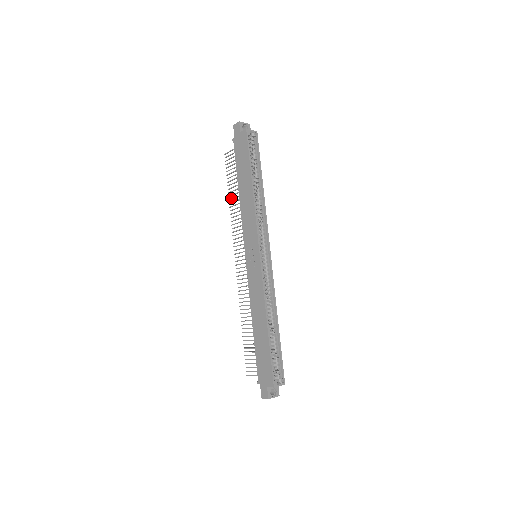
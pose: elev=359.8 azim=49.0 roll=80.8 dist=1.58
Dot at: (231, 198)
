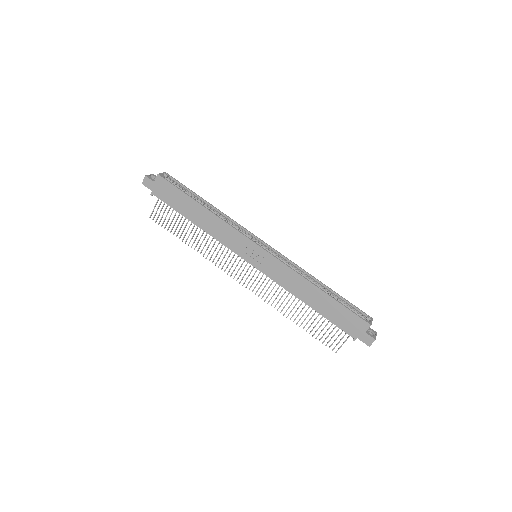
Dot at: (189, 242)
